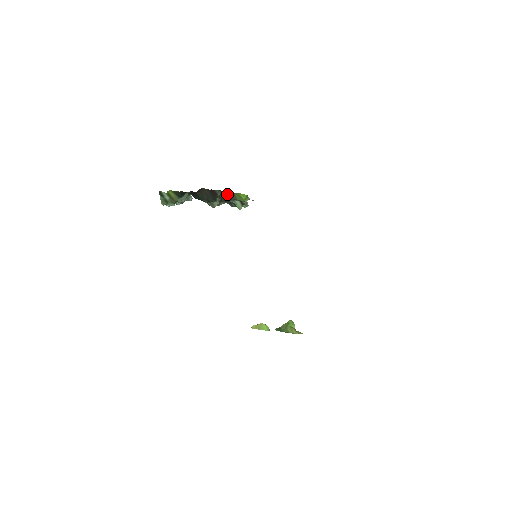
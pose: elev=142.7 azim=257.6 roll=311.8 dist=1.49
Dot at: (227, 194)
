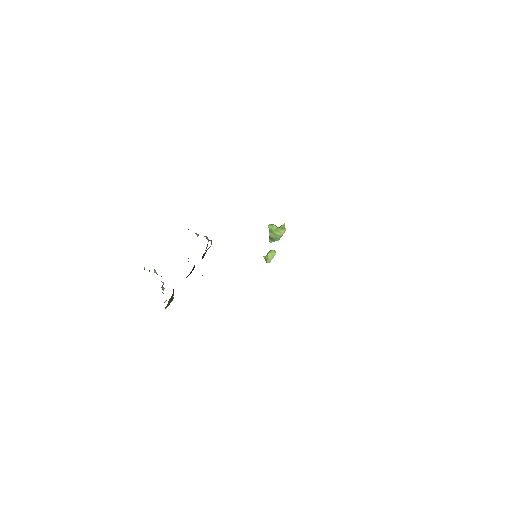
Dot at: (202, 258)
